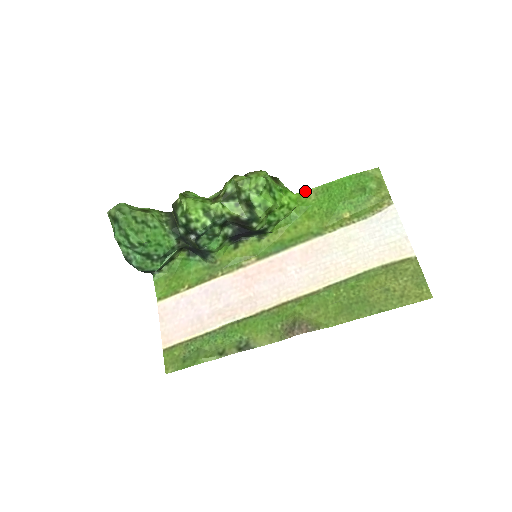
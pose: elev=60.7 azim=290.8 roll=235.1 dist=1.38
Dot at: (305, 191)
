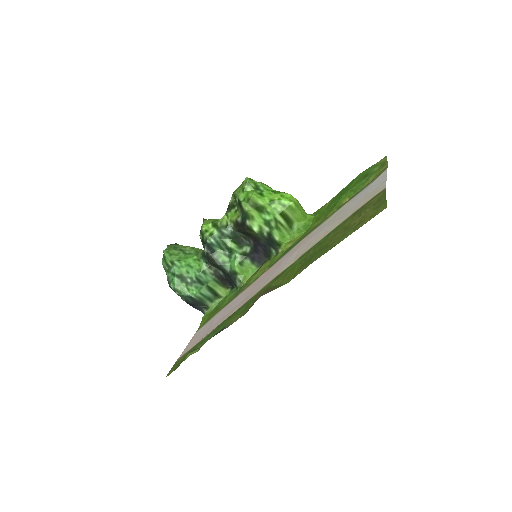
Dot at: occluded
